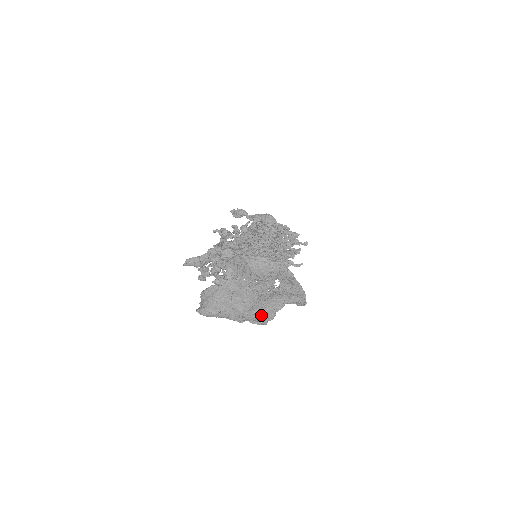
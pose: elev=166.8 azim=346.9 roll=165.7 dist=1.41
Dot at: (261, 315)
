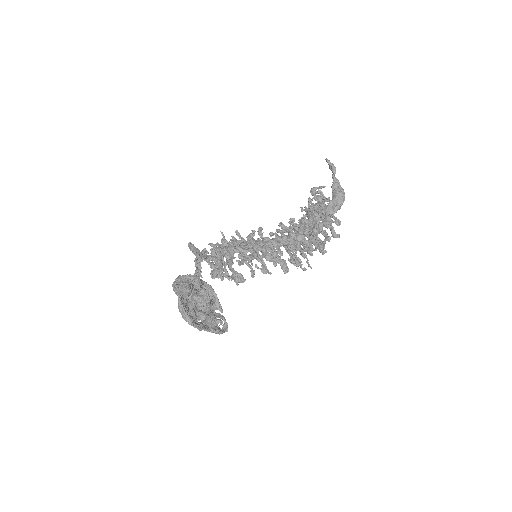
Dot at: occluded
